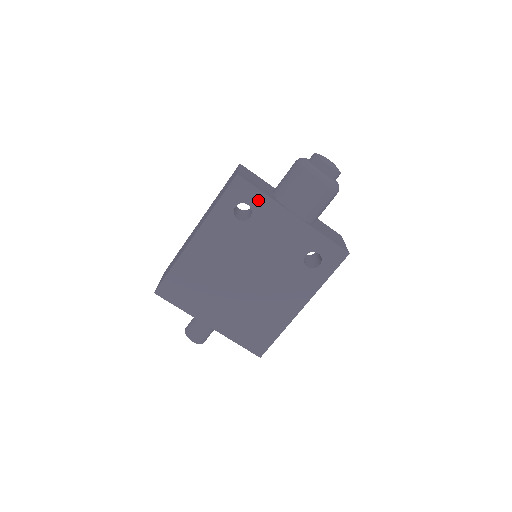
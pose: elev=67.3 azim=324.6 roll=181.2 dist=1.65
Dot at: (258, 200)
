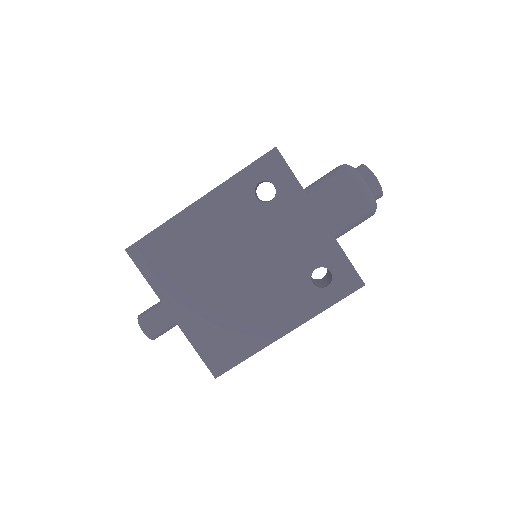
Dot at: (287, 184)
